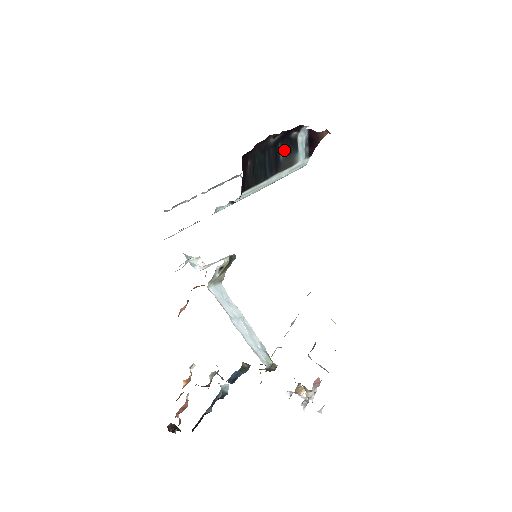
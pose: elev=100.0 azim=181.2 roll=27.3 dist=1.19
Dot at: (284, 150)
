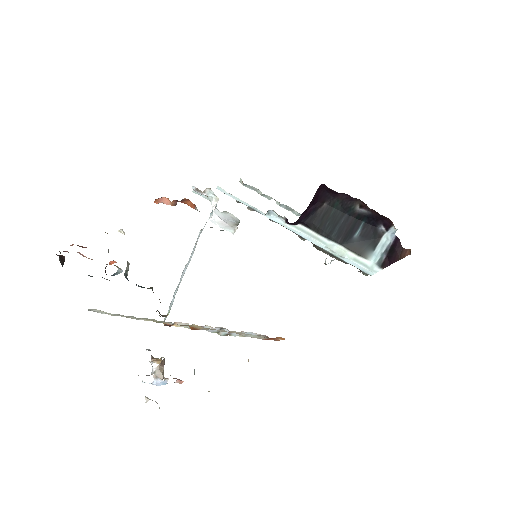
Dot at: (363, 233)
